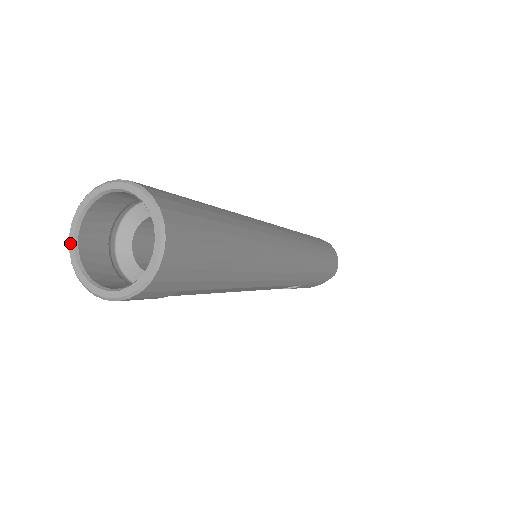
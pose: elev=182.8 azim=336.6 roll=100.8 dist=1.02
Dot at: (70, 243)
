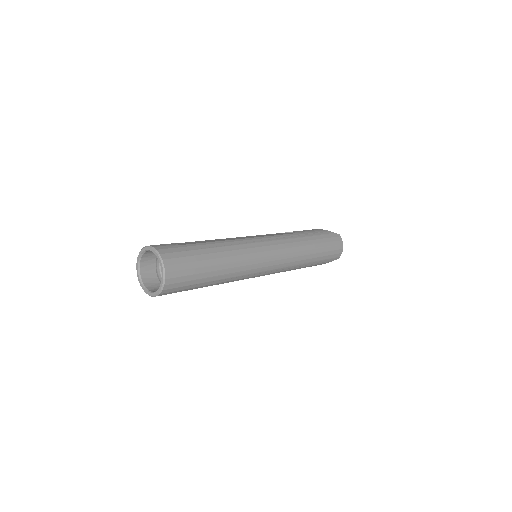
Dot at: (137, 265)
